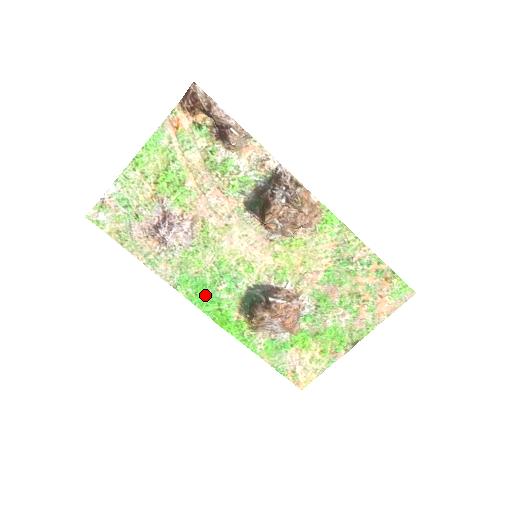
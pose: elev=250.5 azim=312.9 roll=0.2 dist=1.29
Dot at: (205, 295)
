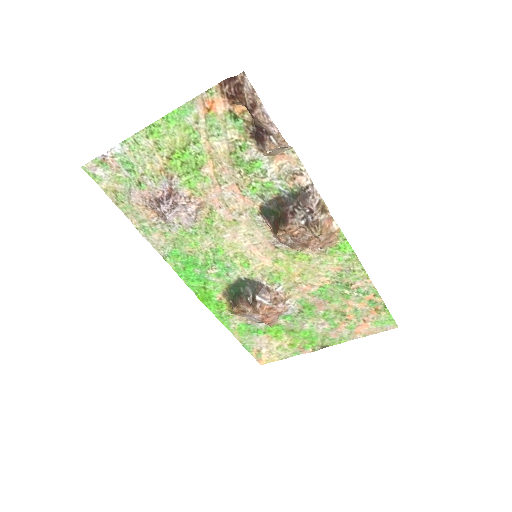
Dot at: (193, 272)
